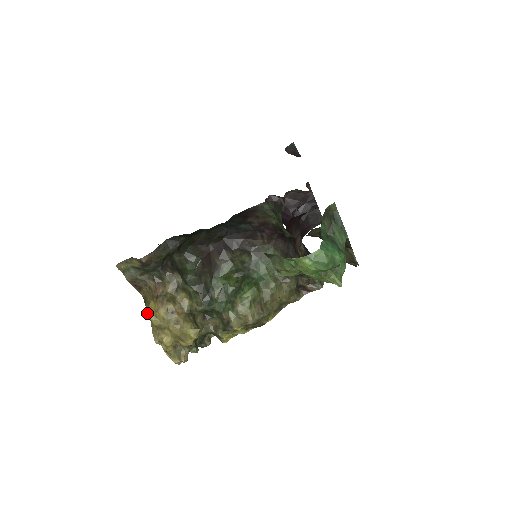
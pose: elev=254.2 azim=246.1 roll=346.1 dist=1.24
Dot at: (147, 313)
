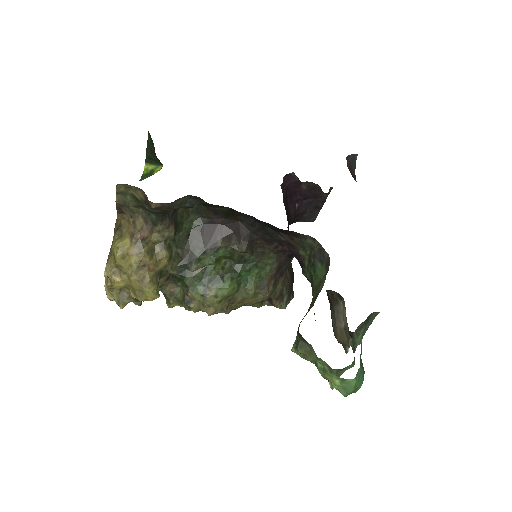
Dot at: (116, 247)
